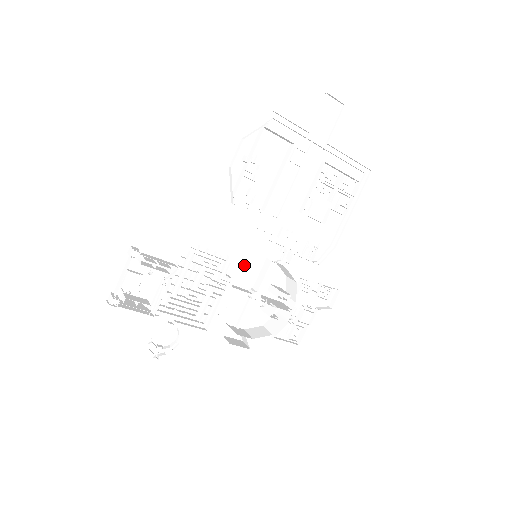
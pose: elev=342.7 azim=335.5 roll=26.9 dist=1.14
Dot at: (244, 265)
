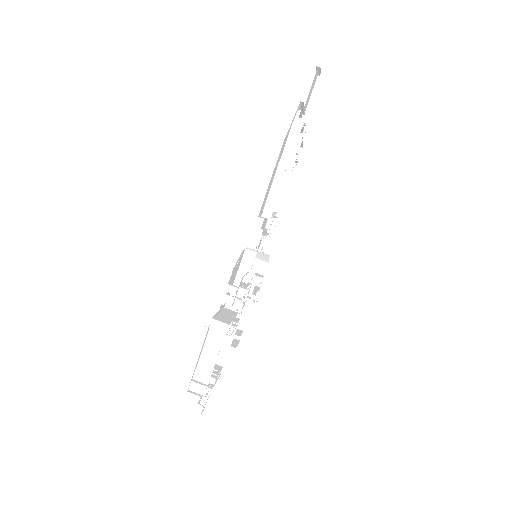
Dot at: (236, 266)
